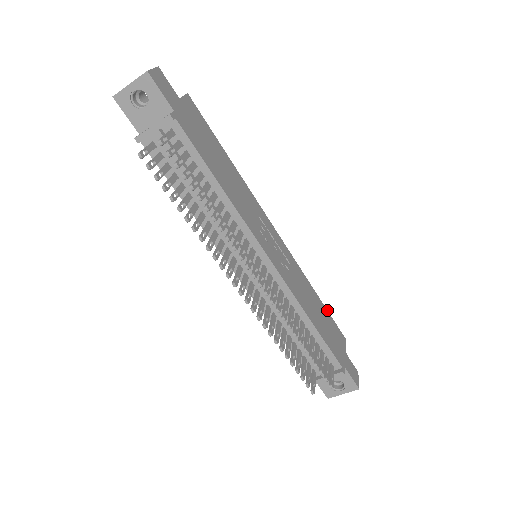
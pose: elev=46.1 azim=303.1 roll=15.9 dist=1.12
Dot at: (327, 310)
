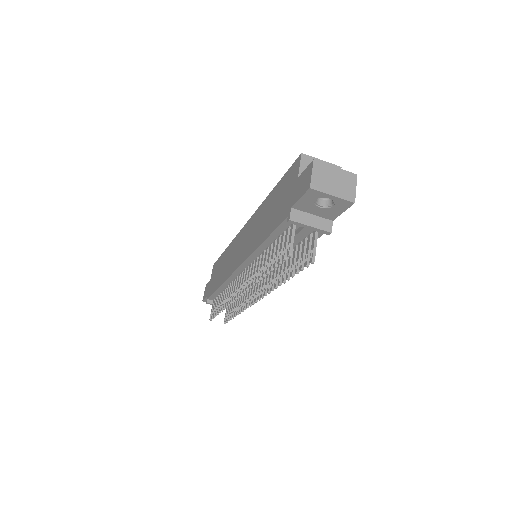
Dot at: occluded
